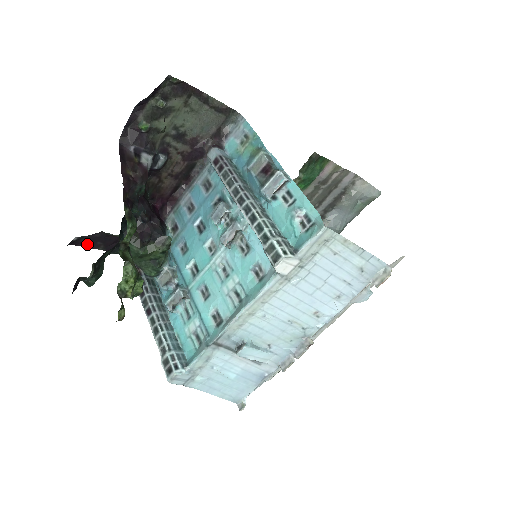
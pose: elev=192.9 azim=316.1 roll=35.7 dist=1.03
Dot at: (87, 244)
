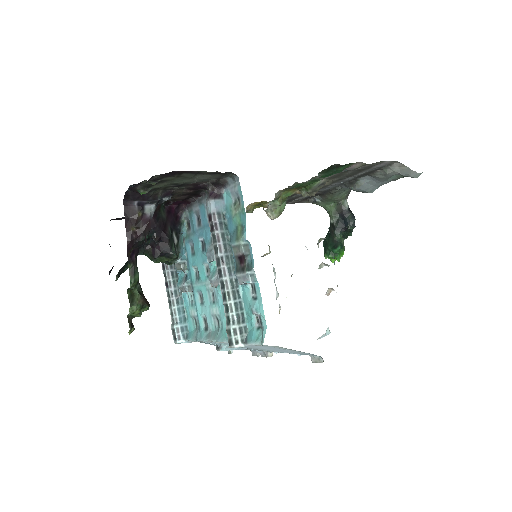
Dot at: (122, 218)
